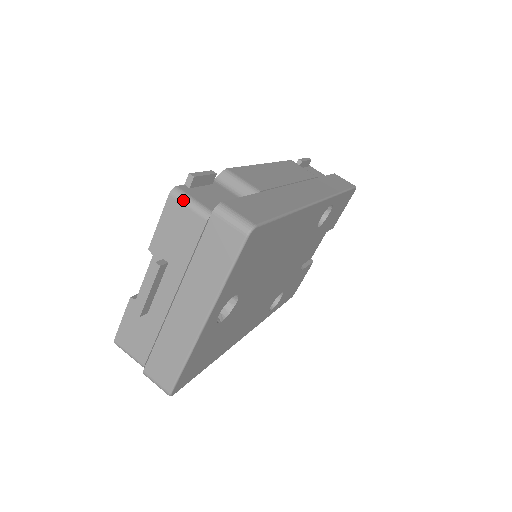
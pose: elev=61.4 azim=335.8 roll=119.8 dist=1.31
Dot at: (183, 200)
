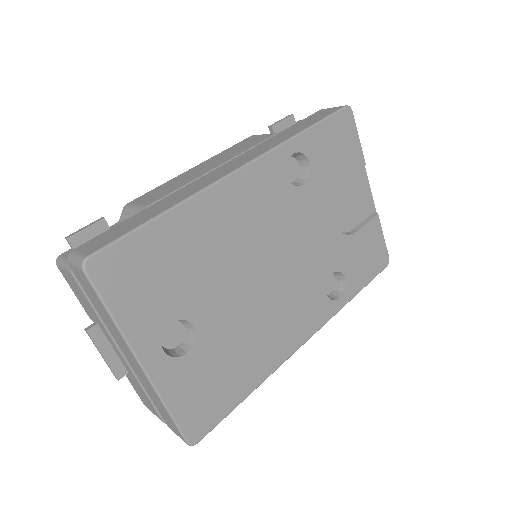
Dot at: (60, 265)
